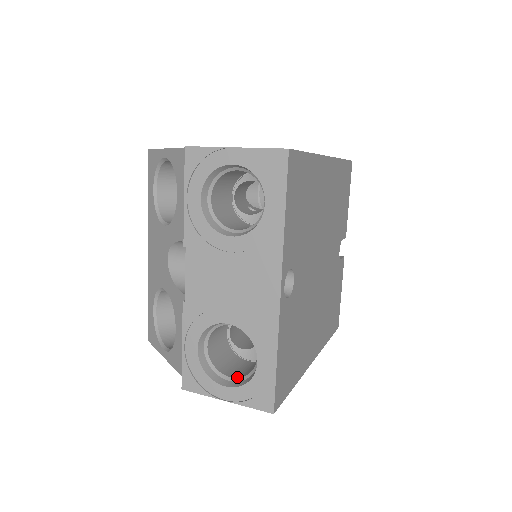
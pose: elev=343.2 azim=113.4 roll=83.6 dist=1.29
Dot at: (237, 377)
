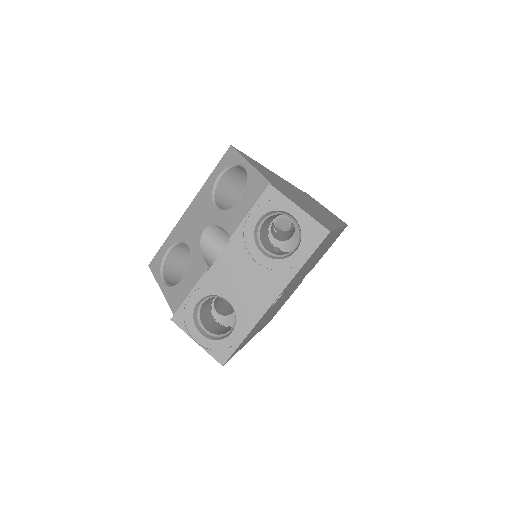
Dot at: (211, 332)
